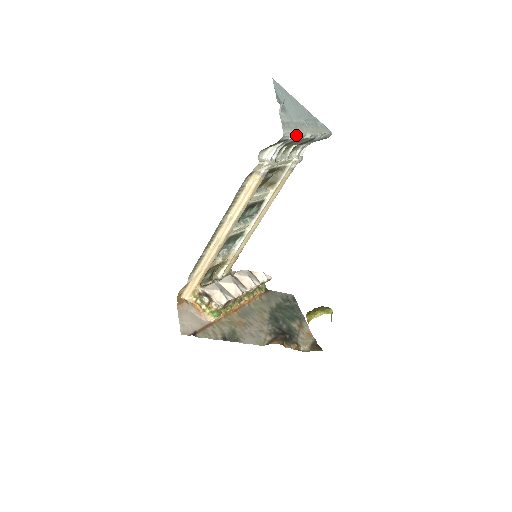
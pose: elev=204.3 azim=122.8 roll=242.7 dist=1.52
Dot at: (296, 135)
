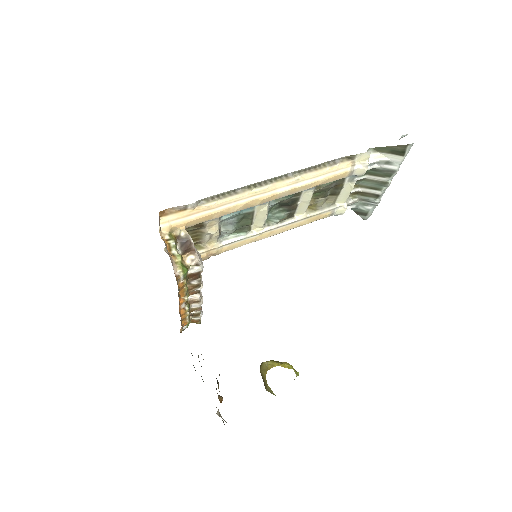
Dot at: (400, 164)
